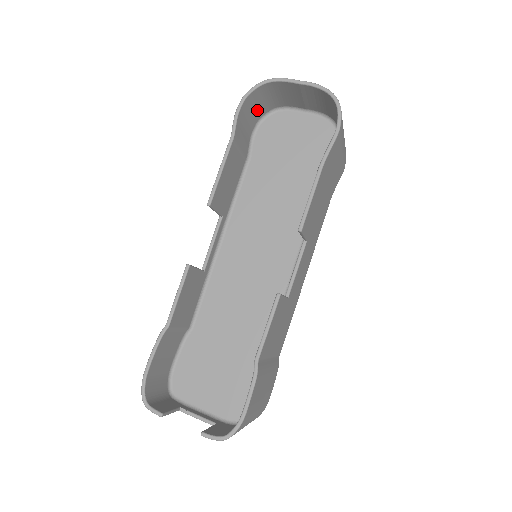
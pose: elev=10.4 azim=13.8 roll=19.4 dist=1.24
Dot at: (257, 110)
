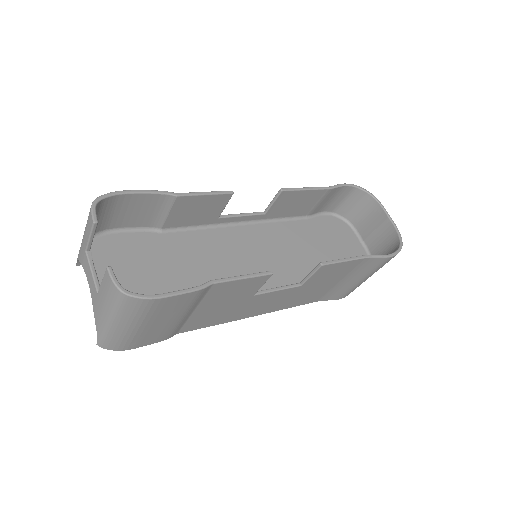
Dot at: (343, 205)
